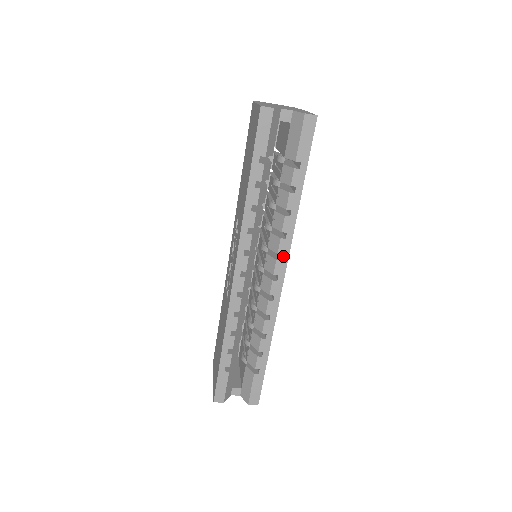
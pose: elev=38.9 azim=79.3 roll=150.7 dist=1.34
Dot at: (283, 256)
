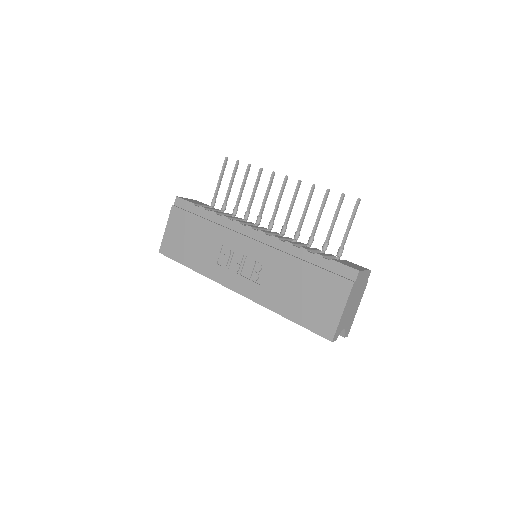
Dot at: occluded
